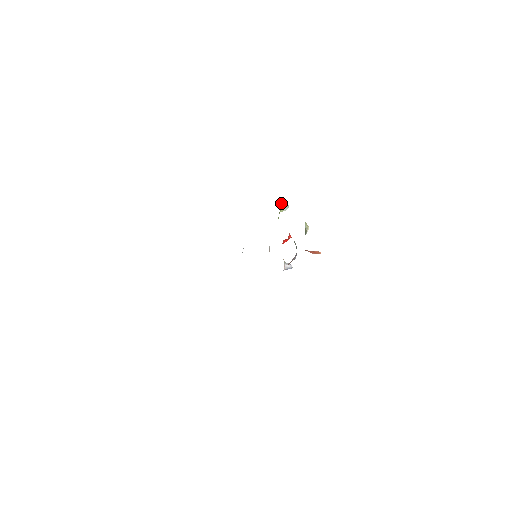
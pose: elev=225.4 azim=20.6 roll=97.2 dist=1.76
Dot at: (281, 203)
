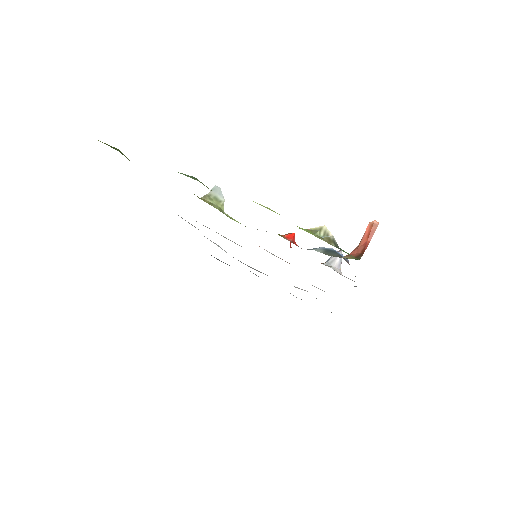
Dot at: (207, 201)
